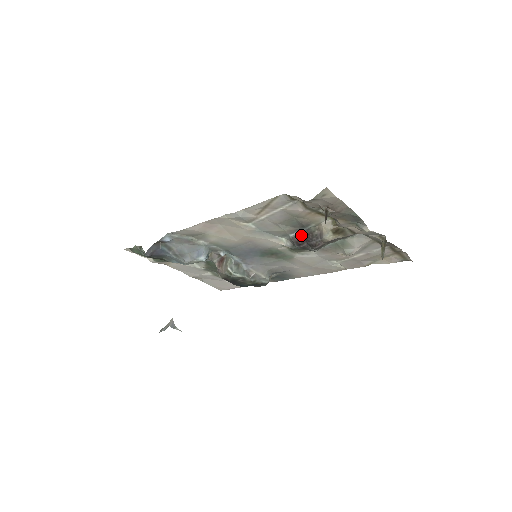
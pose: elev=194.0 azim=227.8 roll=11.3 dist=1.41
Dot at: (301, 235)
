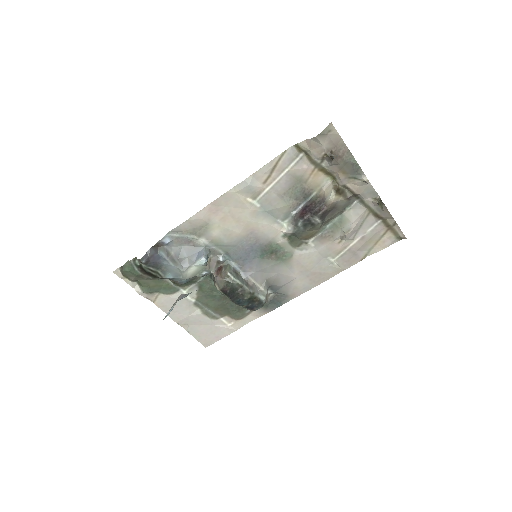
Dot at: (303, 209)
